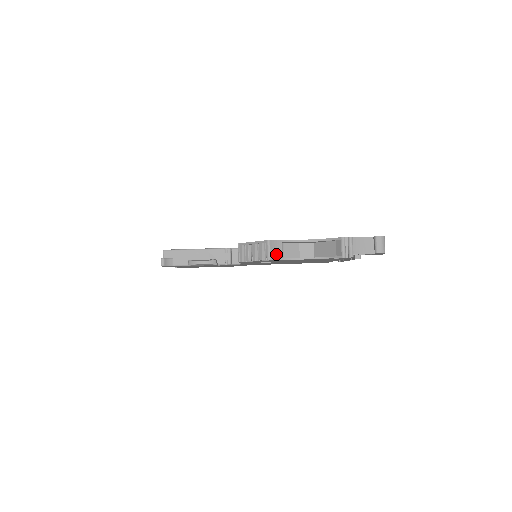
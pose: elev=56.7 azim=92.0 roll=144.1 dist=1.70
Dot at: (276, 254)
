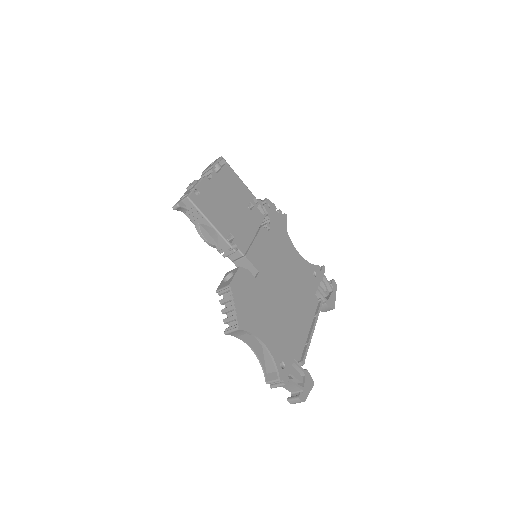
Dot at: (235, 334)
